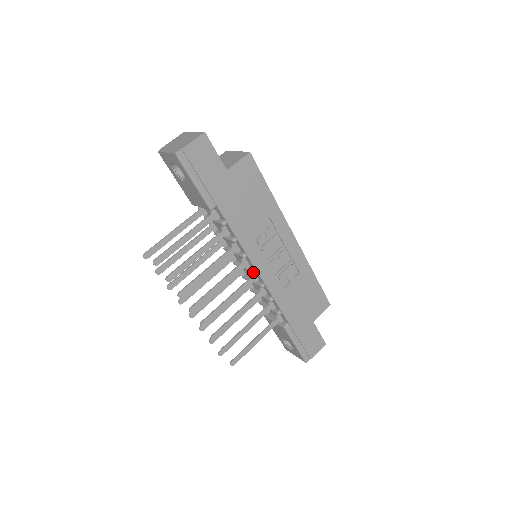
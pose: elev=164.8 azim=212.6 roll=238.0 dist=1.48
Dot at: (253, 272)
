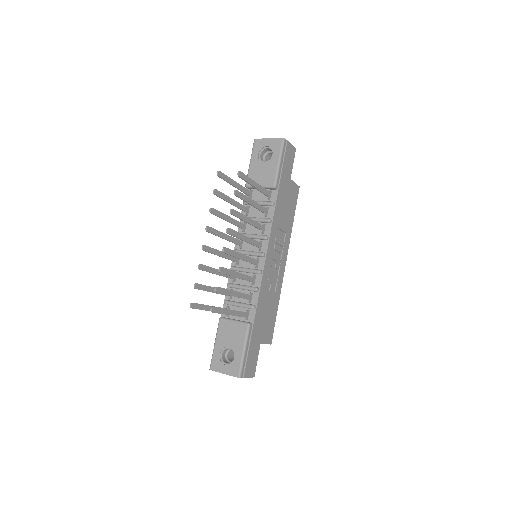
Dot at: (263, 254)
